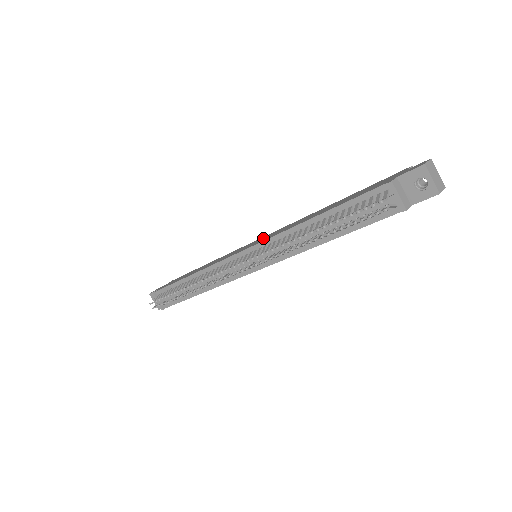
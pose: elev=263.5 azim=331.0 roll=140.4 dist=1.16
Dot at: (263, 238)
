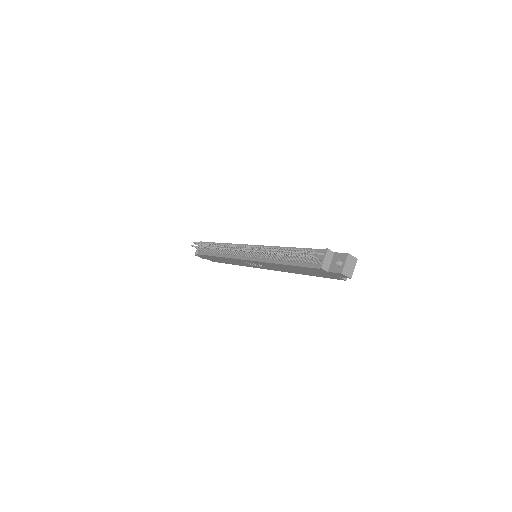
Dot at: occluded
